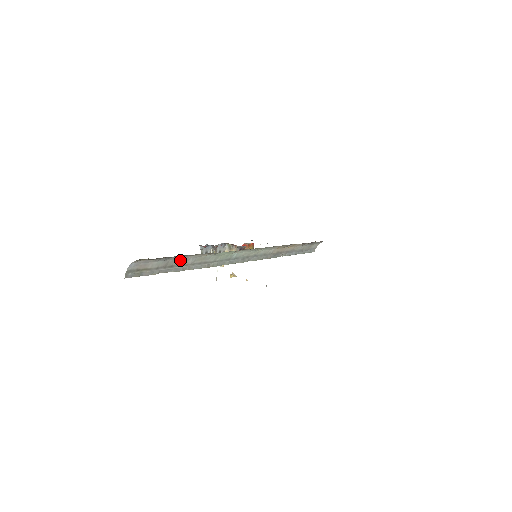
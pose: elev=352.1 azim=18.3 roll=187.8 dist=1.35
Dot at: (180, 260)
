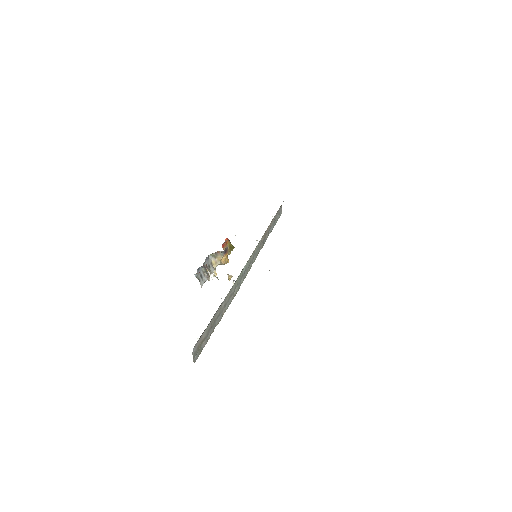
Dot at: (217, 311)
